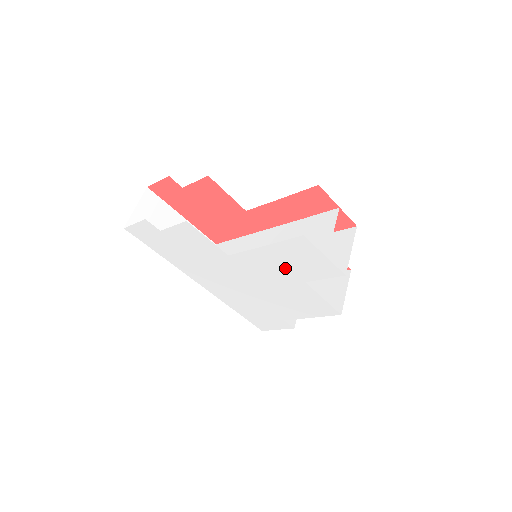
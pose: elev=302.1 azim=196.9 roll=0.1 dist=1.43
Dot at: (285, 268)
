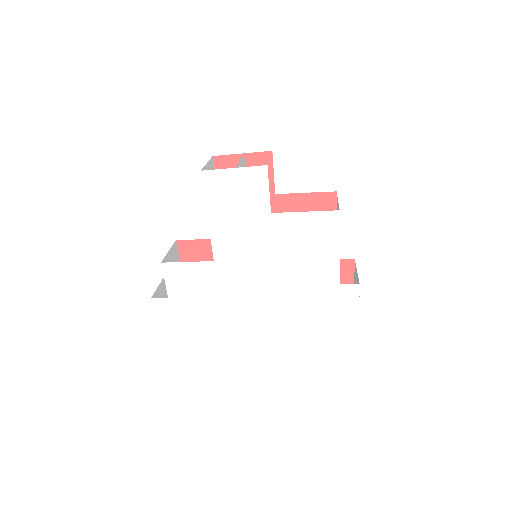
Dot at: (244, 219)
